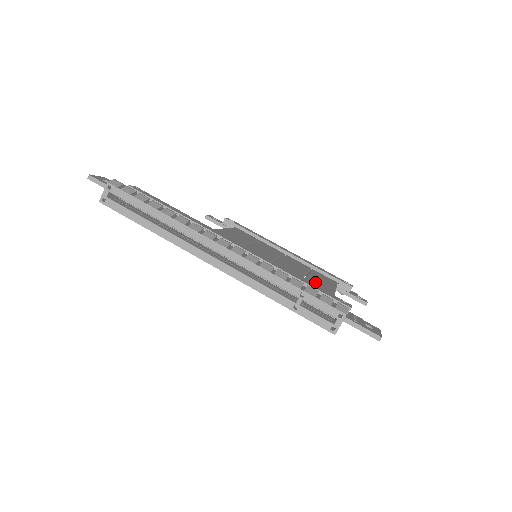
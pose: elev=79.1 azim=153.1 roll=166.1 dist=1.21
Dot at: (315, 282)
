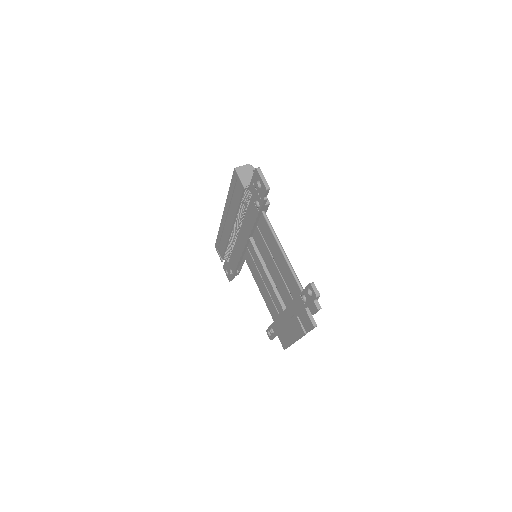
Dot at: occluded
